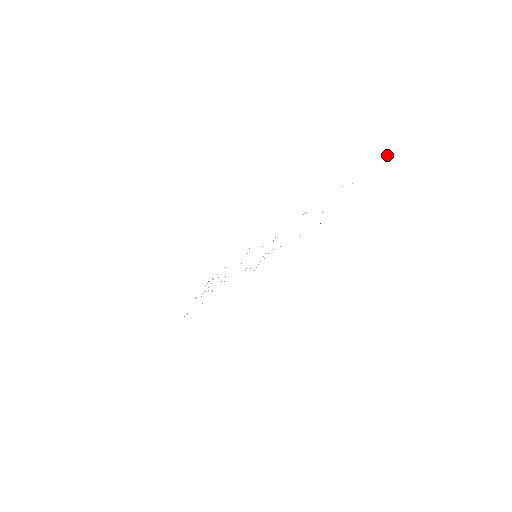
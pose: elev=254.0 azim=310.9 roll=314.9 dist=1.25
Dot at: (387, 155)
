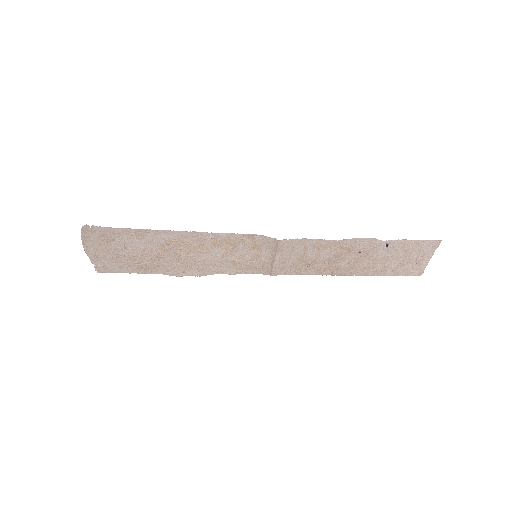
Dot at: occluded
